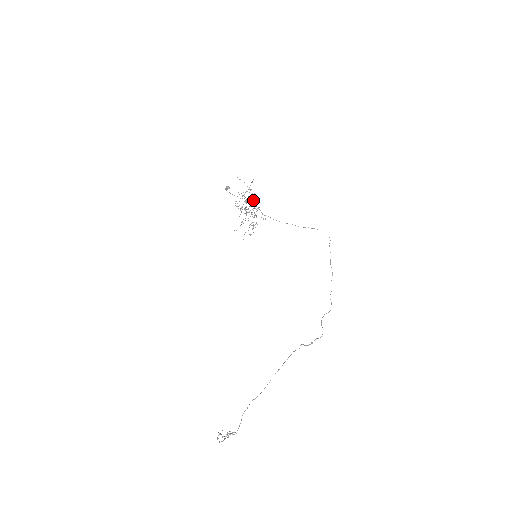
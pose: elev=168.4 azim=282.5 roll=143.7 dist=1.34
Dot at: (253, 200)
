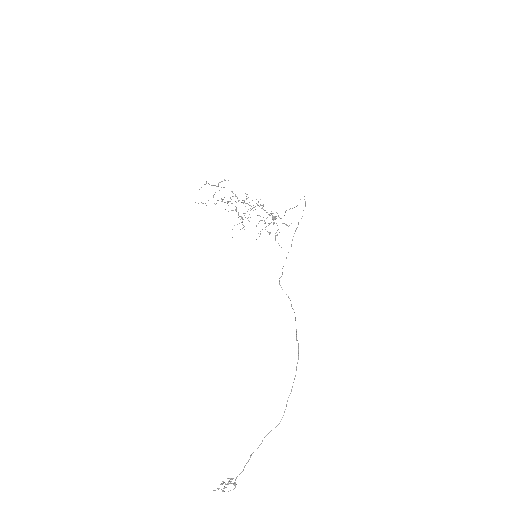
Dot at: occluded
